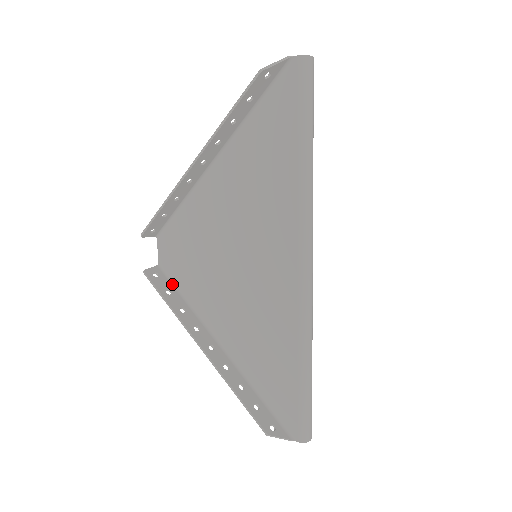
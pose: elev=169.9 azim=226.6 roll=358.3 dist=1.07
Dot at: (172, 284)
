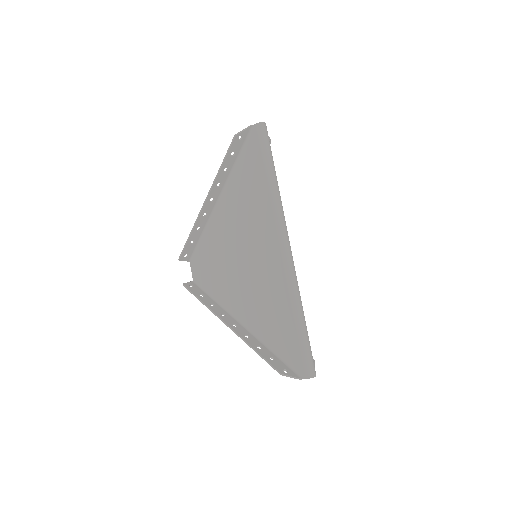
Dot at: (203, 291)
